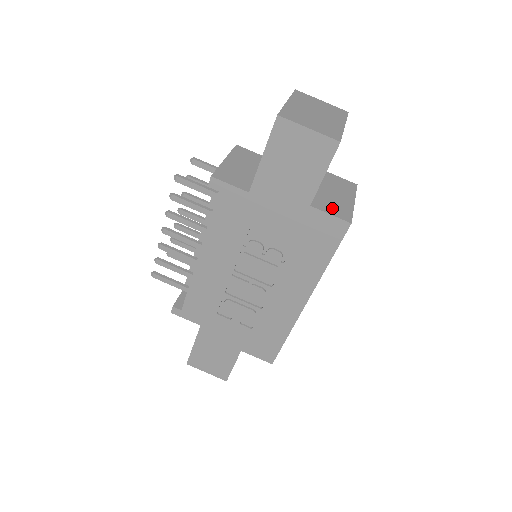
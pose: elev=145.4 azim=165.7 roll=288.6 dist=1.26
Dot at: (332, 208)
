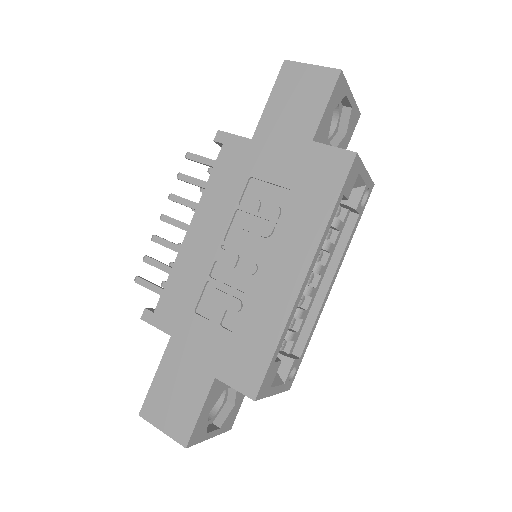
Dot at: occluded
